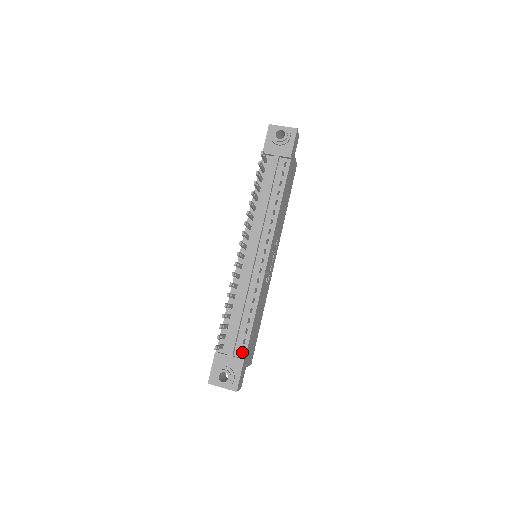
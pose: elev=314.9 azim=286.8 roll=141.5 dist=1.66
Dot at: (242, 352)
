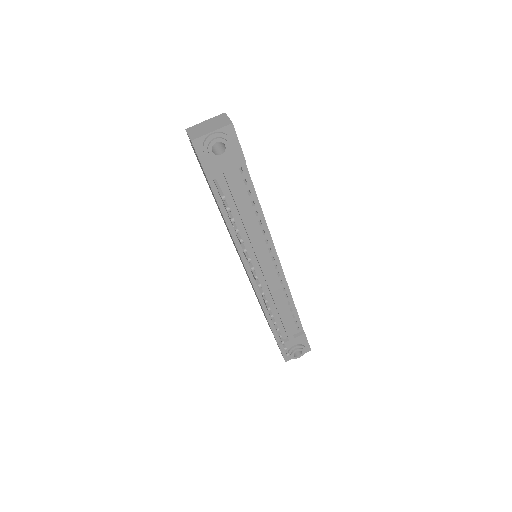
Dot at: occluded
